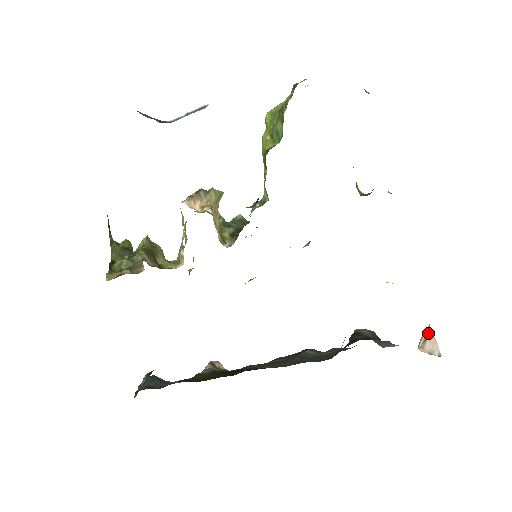
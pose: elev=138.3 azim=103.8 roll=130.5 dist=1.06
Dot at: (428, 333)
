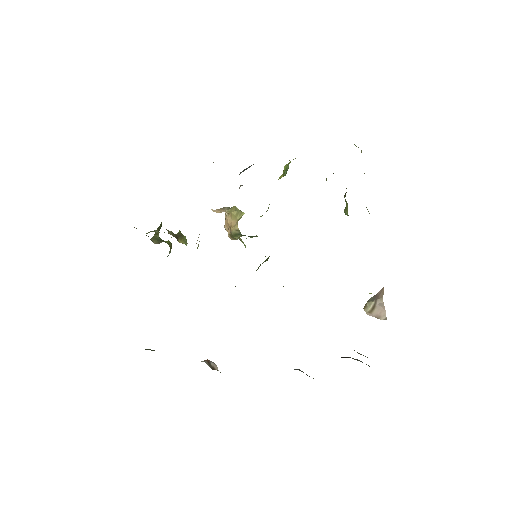
Dot at: (379, 303)
